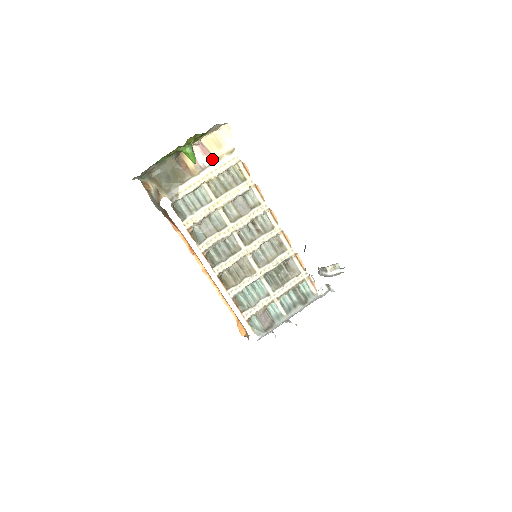
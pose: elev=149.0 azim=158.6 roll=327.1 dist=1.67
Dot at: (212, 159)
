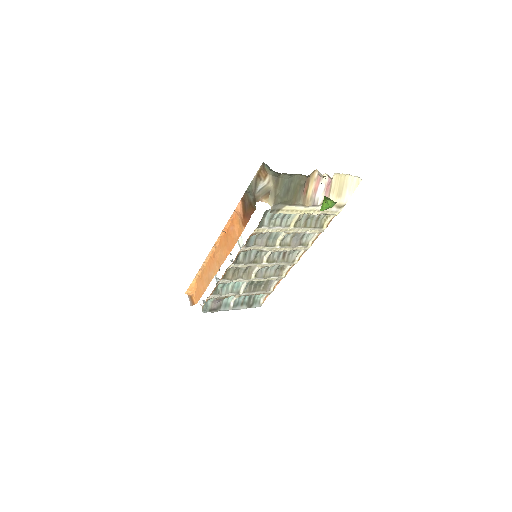
Dot at: occluded
